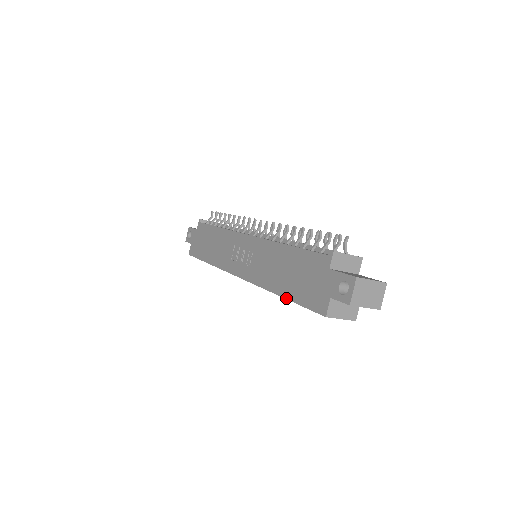
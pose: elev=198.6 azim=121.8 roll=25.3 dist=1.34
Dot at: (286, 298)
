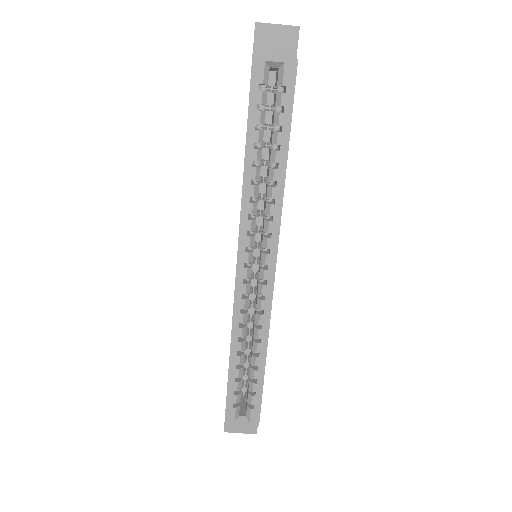
Dot at: occluded
